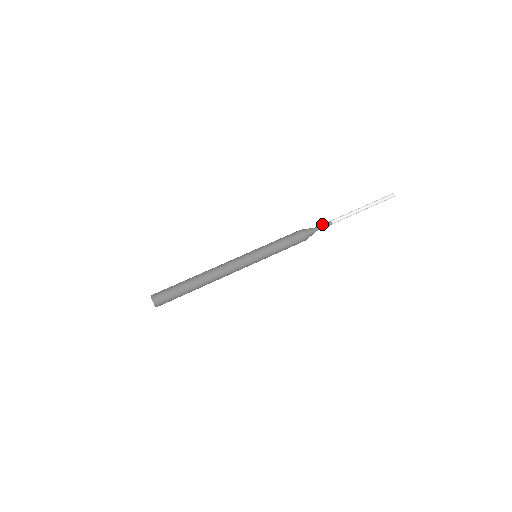
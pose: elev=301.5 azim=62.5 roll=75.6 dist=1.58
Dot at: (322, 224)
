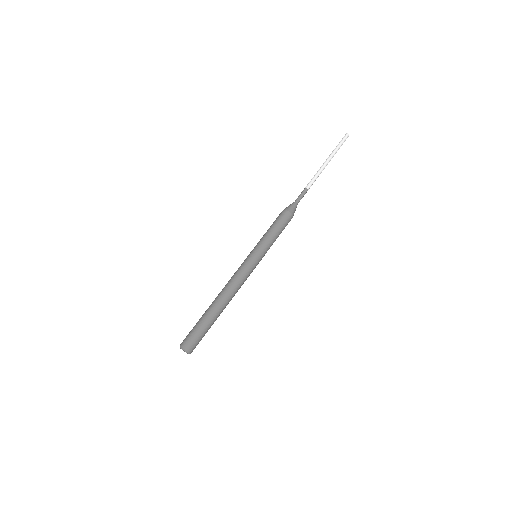
Dot at: (299, 195)
